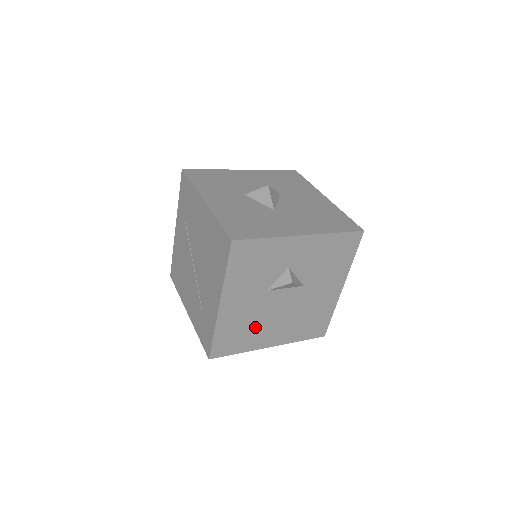
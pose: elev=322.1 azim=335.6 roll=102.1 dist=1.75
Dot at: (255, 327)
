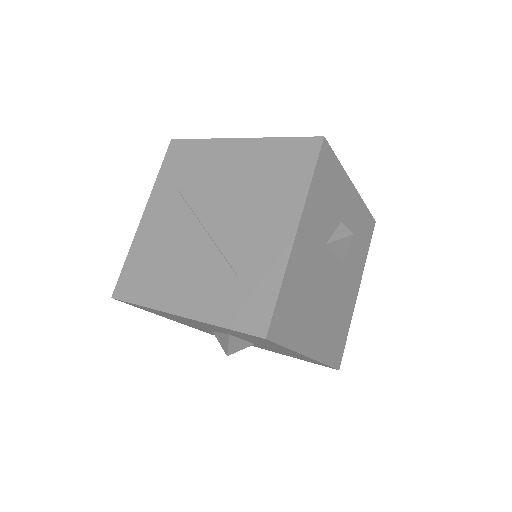
Dot at: (307, 304)
